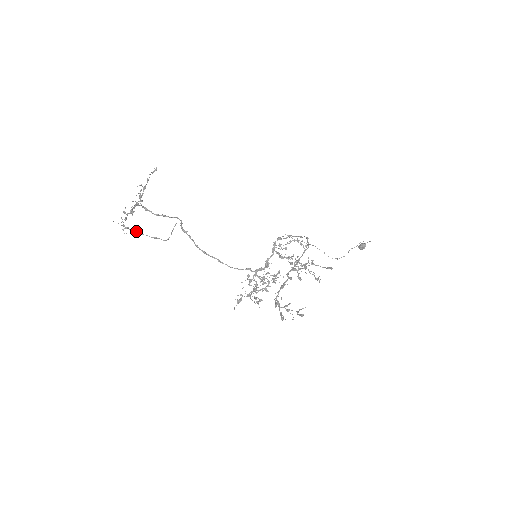
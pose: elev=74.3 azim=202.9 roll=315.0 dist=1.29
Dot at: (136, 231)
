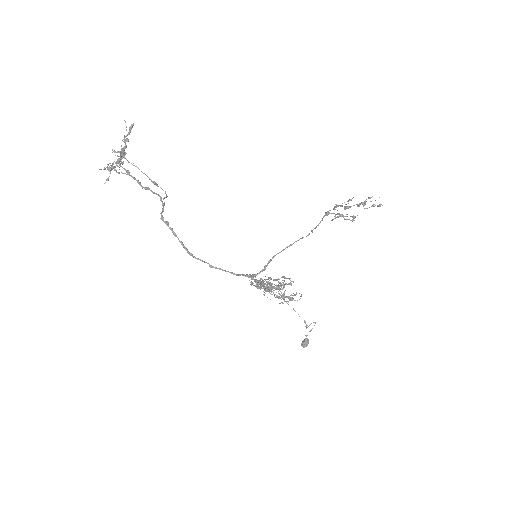
Dot at: (133, 165)
